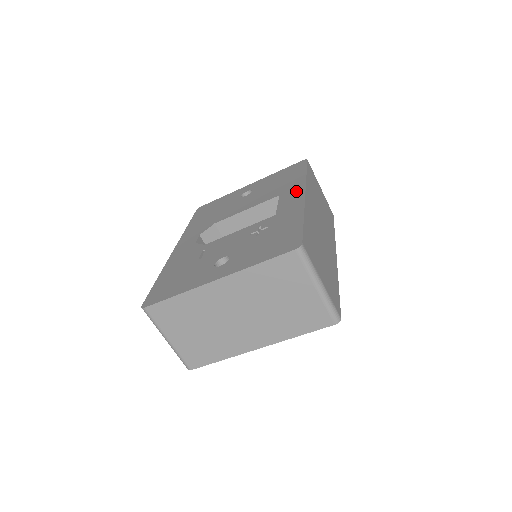
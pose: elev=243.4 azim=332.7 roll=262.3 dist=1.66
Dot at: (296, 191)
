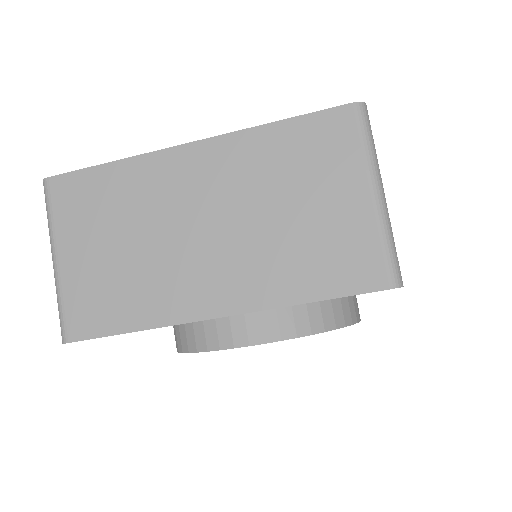
Dot at: occluded
